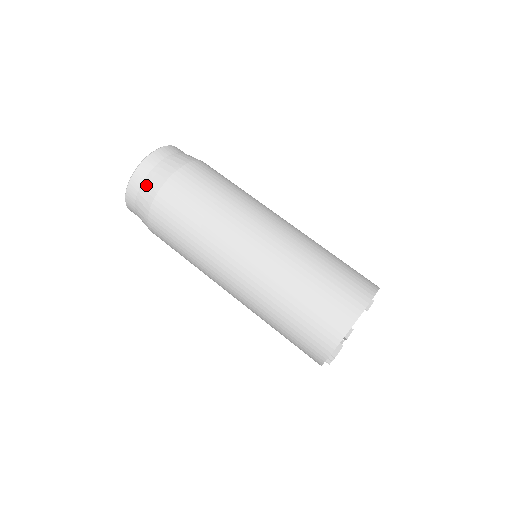
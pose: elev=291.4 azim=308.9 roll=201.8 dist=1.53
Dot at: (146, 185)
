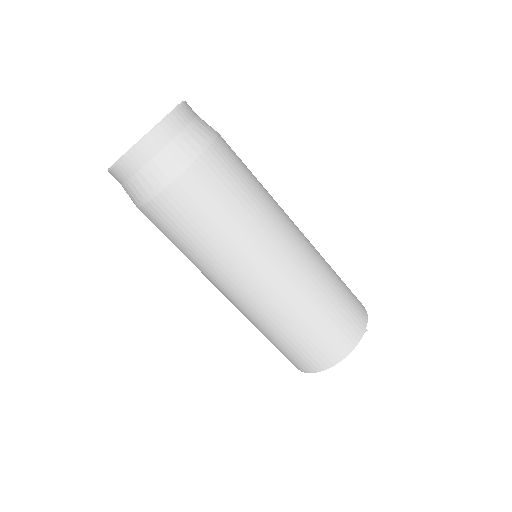
Dot at: occluded
